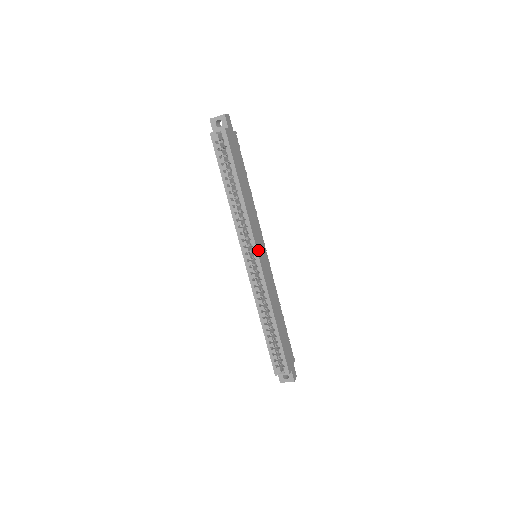
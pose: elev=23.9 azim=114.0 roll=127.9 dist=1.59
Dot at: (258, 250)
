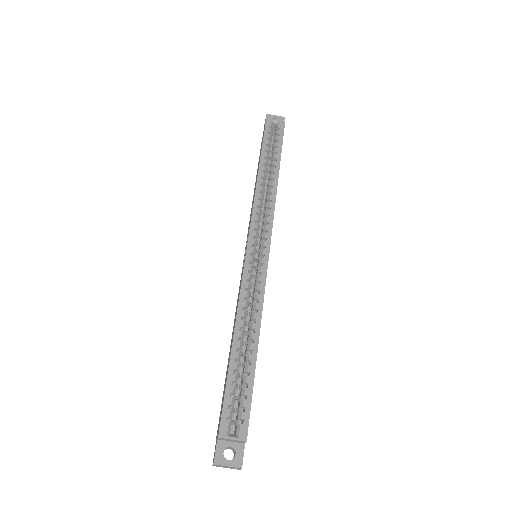
Dot at: (270, 242)
